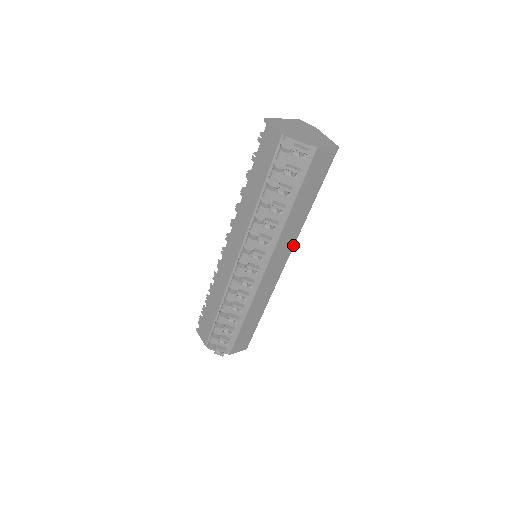
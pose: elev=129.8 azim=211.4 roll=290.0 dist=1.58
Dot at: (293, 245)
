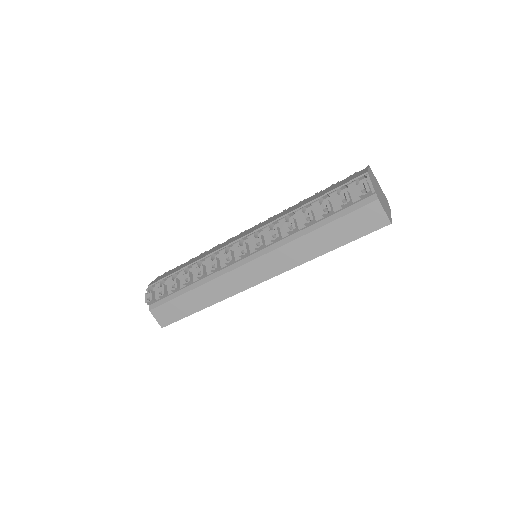
Dot at: (286, 270)
